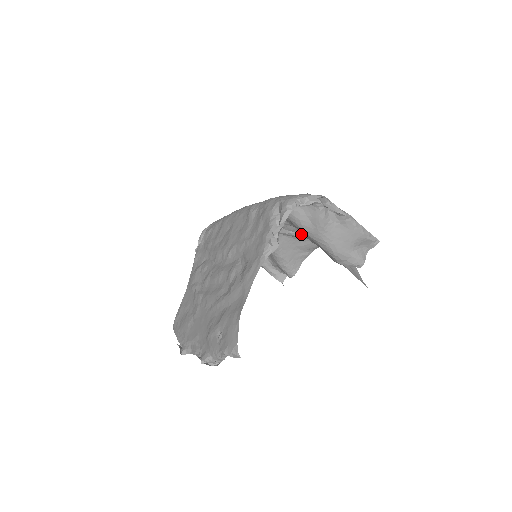
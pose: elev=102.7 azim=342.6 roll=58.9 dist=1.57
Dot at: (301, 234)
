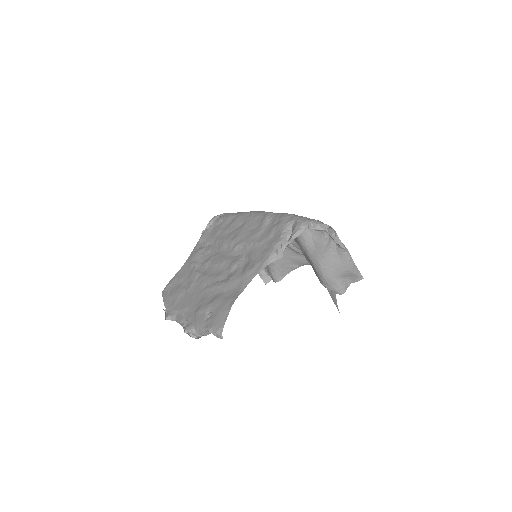
Dot at: (298, 249)
